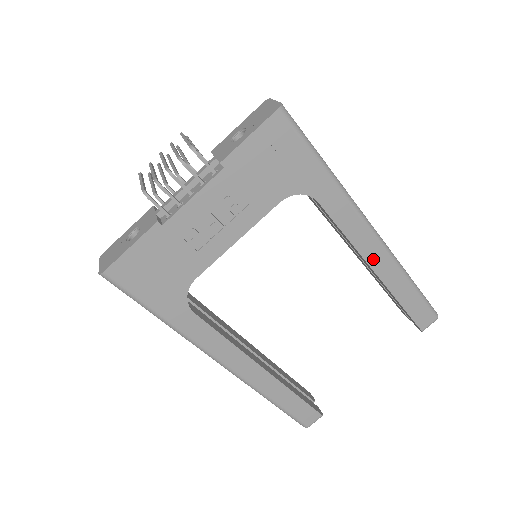
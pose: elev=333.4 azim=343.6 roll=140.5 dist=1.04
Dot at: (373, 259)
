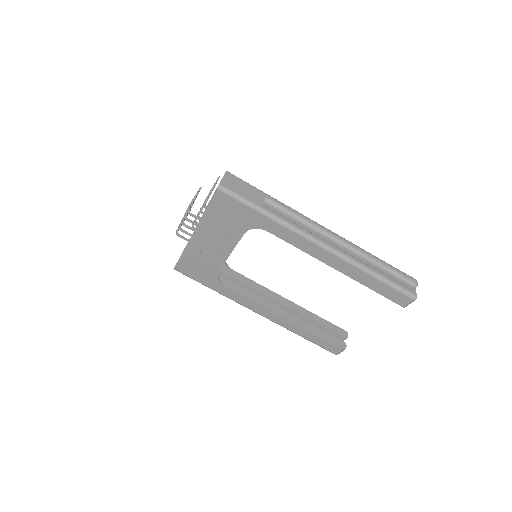
Dot at: (329, 261)
